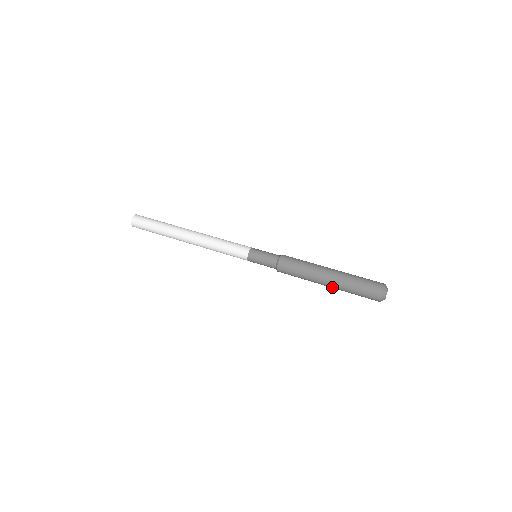
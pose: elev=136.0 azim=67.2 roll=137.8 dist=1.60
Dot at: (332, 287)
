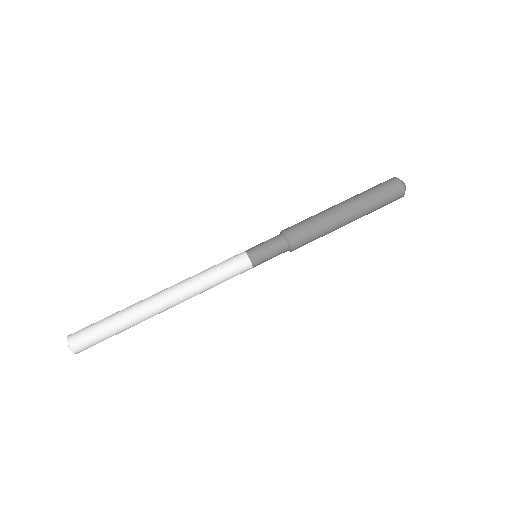
Dot at: occluded
